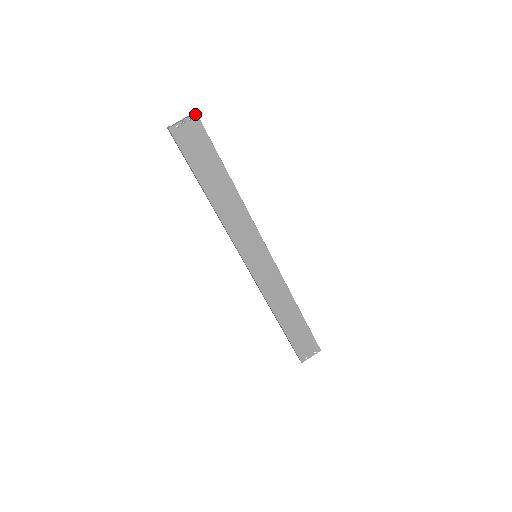
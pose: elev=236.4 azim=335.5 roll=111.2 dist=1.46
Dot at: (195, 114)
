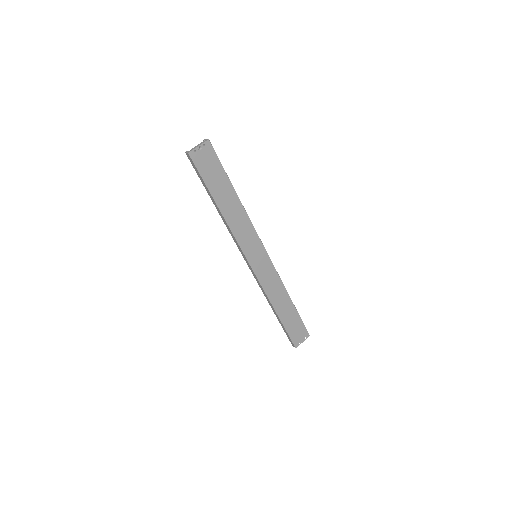
Dot at: (208, 140)
